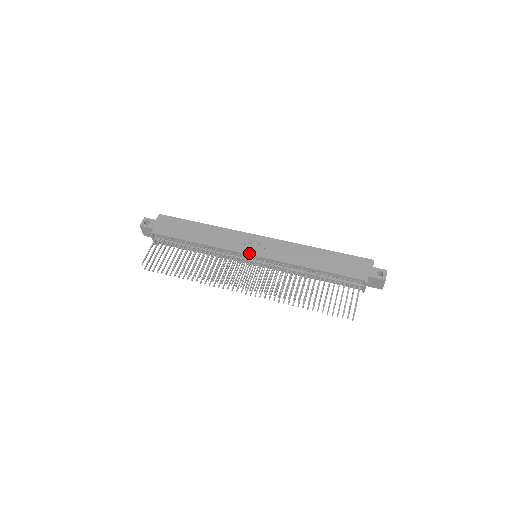
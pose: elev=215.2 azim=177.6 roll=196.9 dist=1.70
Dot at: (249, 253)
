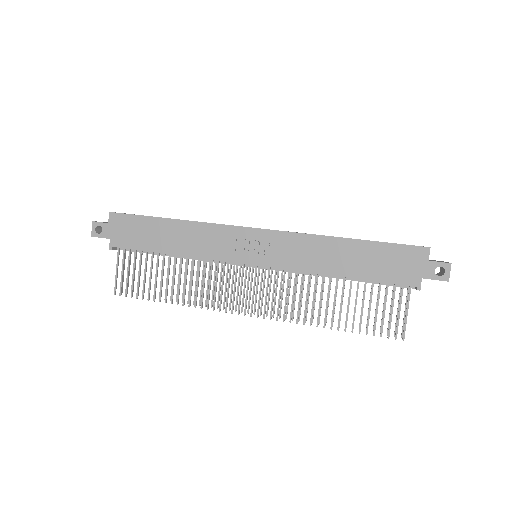
Dot at: (245, 262)
